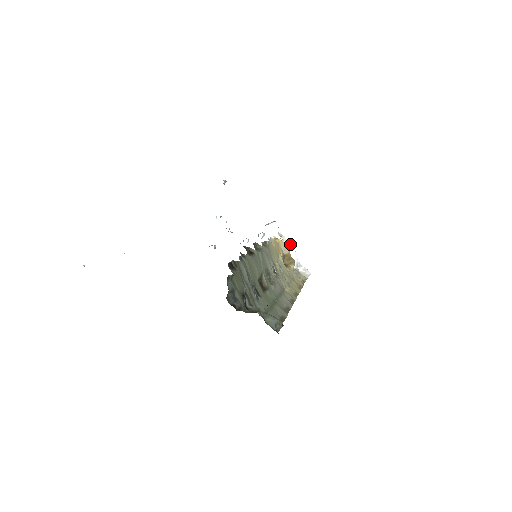
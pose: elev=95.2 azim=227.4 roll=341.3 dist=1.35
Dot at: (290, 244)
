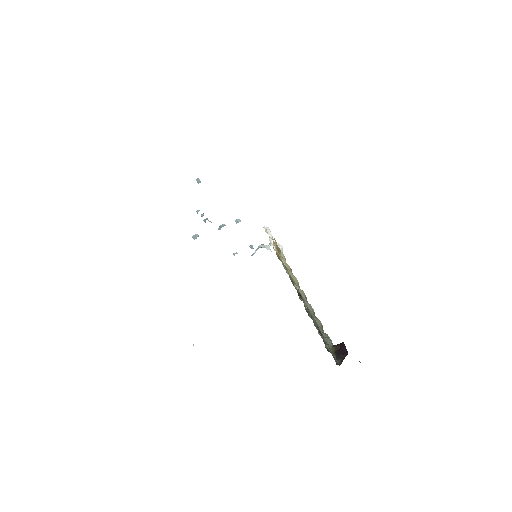
Dot at: (269, 231)
